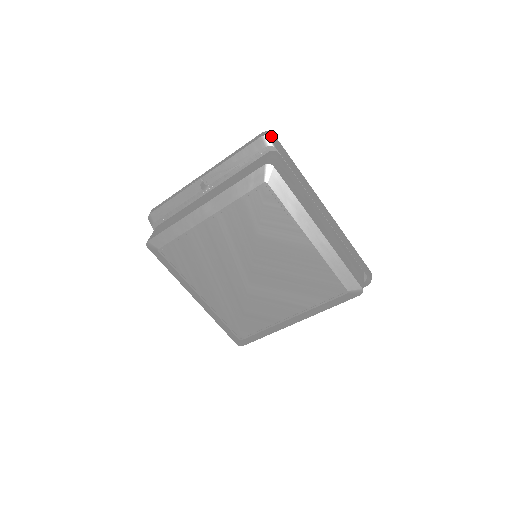
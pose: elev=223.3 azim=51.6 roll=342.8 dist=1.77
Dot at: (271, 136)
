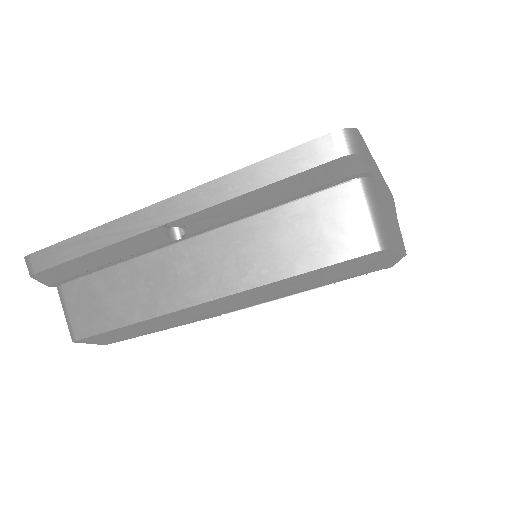
Dot at: (360, 147)
